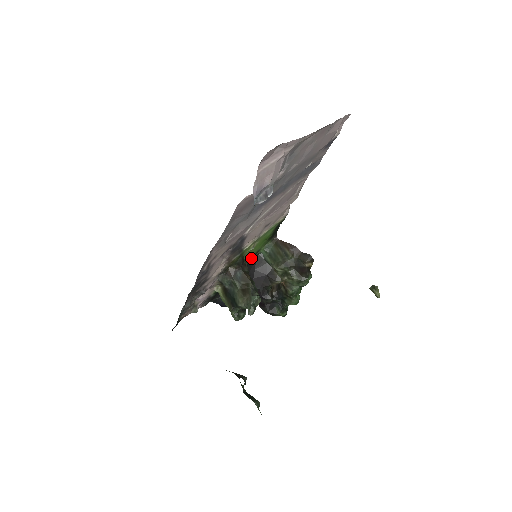
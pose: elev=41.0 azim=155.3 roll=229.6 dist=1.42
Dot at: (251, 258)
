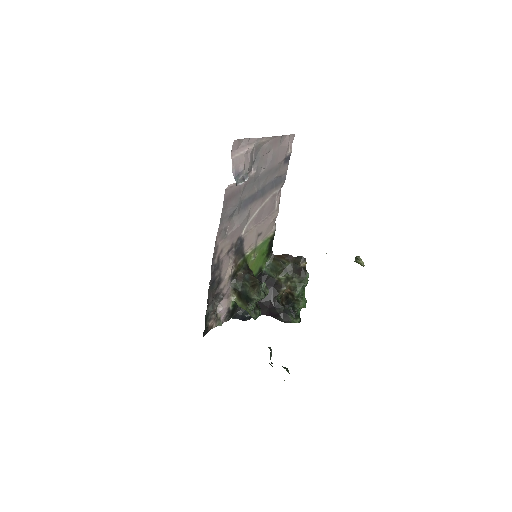
Dot at: (257, 275)
